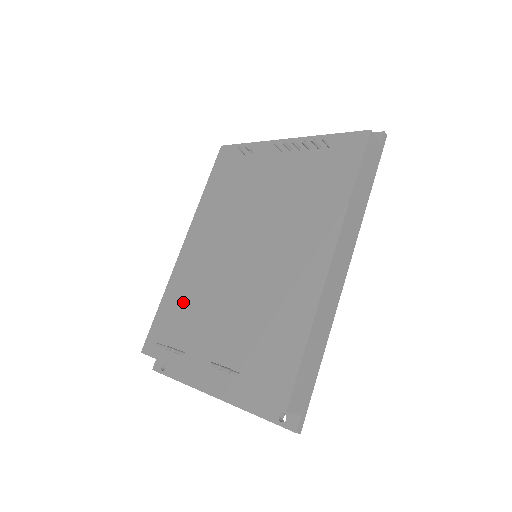
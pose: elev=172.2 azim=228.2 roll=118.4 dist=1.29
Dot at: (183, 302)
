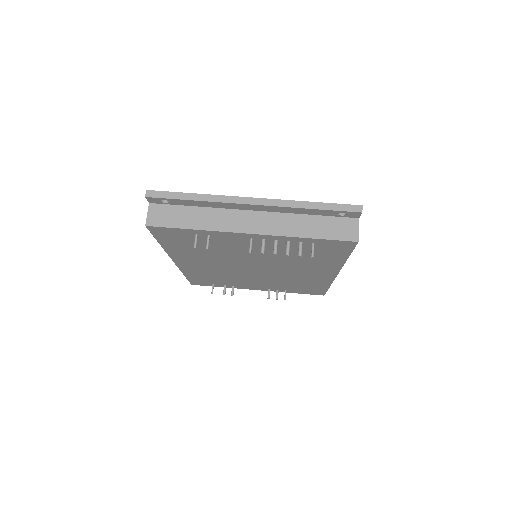
Dot at: (210, 277)
